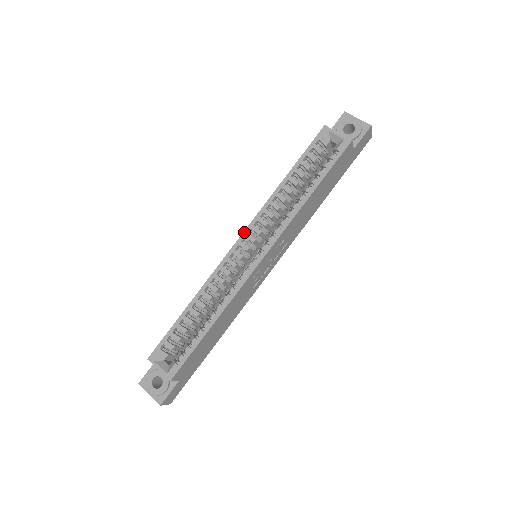
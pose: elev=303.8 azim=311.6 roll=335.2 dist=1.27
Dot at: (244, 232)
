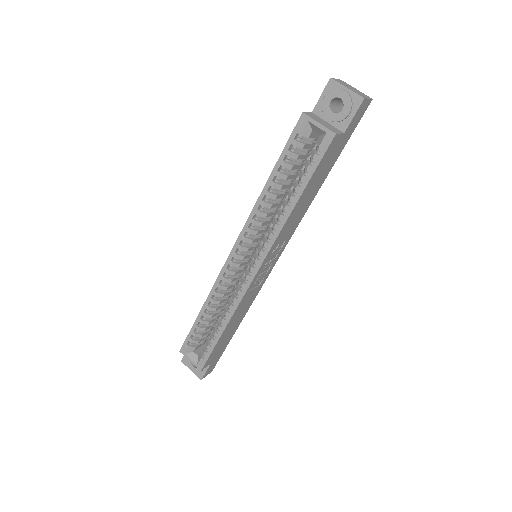
Dot at: (236, 243)
